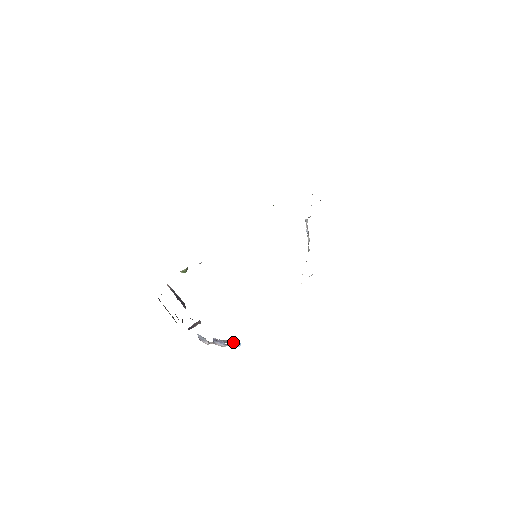
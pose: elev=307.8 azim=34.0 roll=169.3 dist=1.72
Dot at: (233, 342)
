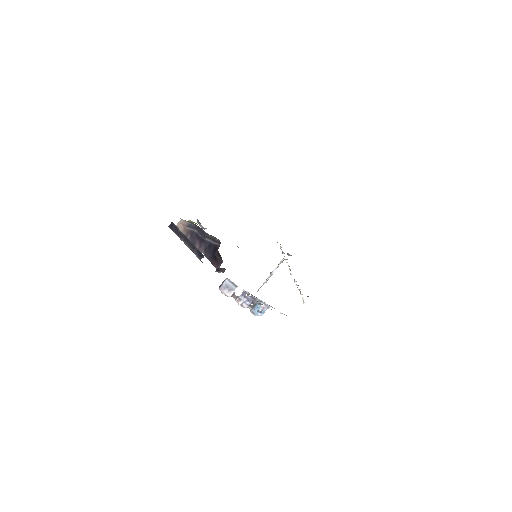
Dot at: (261, 306)
